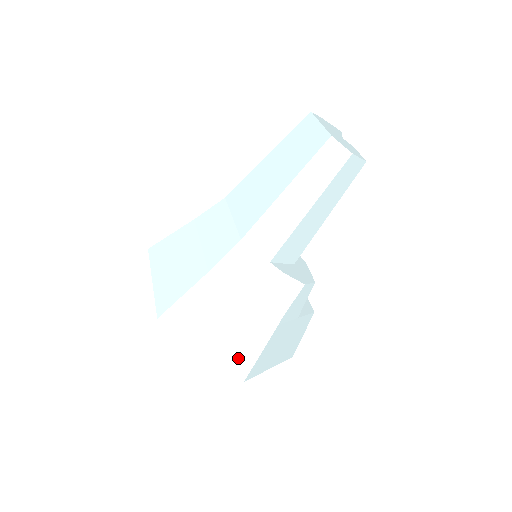
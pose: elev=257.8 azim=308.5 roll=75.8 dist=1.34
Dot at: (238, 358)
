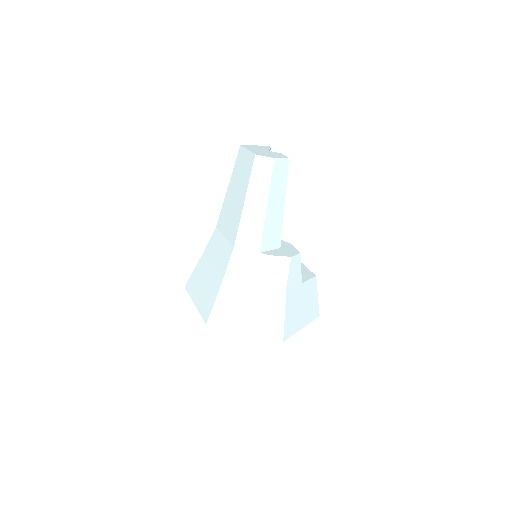
Dot at: (271, 327)
